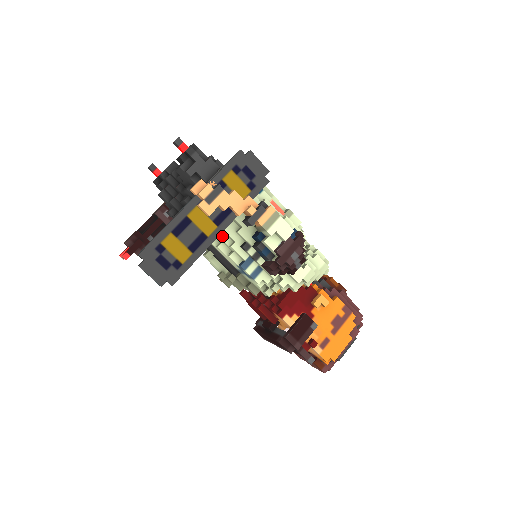
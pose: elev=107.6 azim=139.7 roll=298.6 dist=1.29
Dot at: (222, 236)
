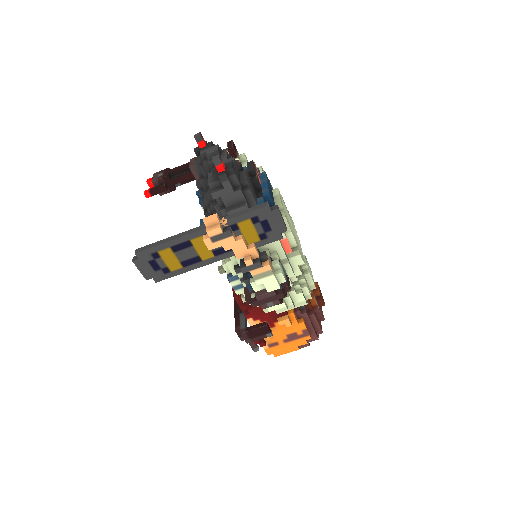
Dot at: occluded
